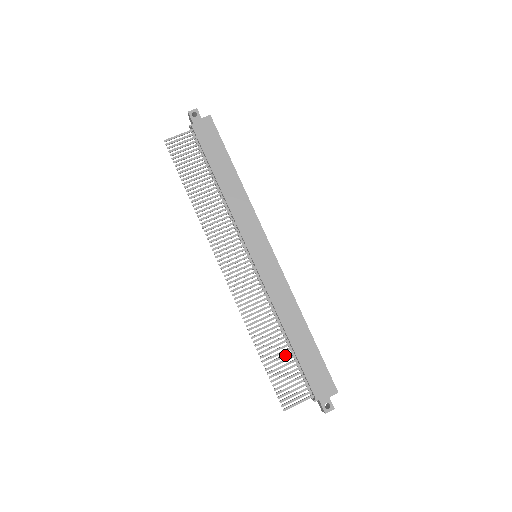
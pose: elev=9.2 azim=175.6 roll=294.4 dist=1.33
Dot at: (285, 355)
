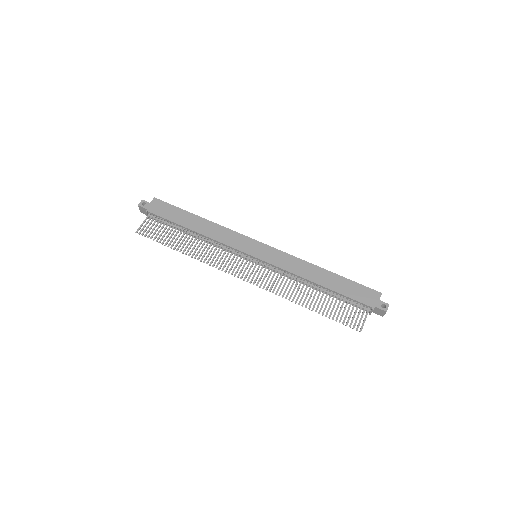
Dot at: (329, 298)
